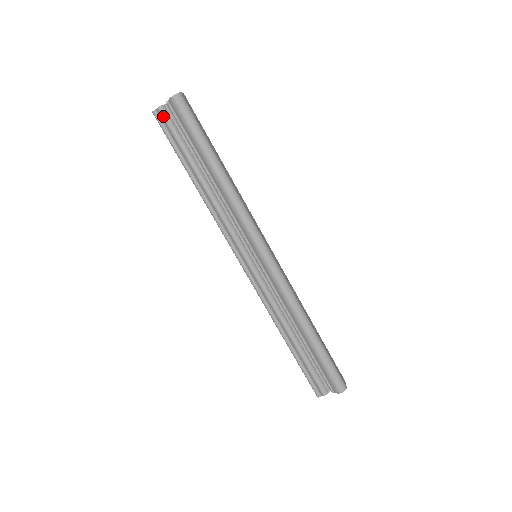
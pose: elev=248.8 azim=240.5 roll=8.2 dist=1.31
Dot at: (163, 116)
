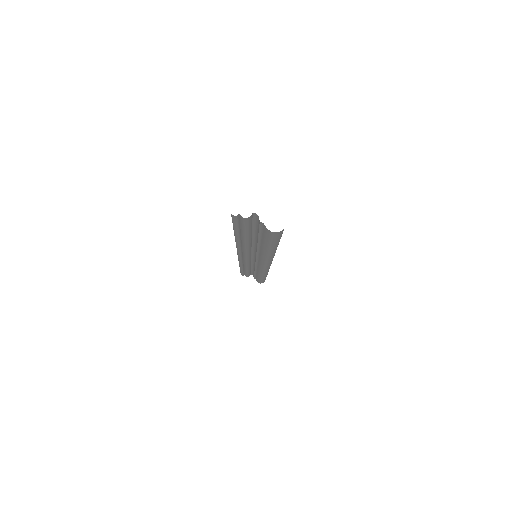
Dot at: (244, 221)
